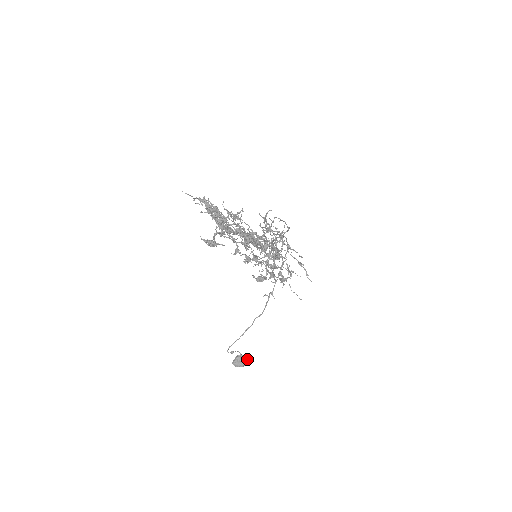
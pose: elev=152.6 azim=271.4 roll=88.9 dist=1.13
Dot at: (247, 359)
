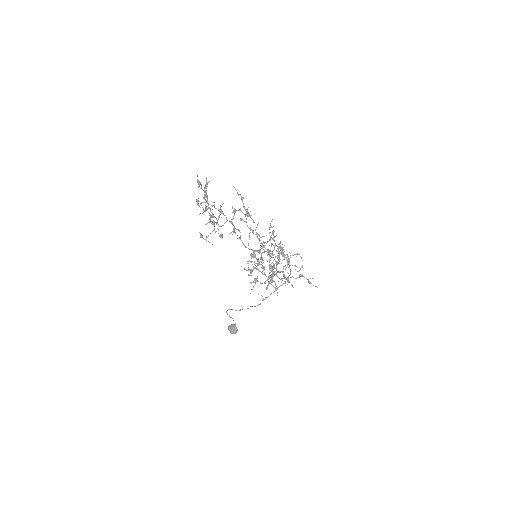
Dot at: (236, 331)
